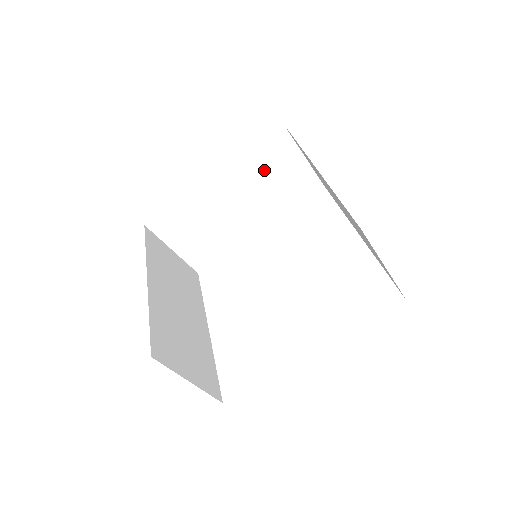
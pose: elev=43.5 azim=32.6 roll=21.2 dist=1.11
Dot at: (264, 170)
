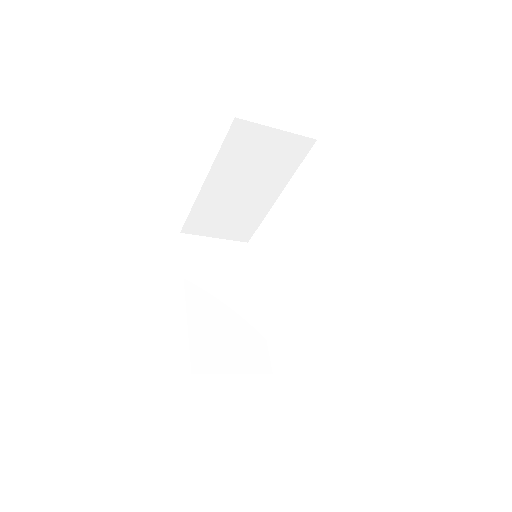
Dot at: (246, 157)
